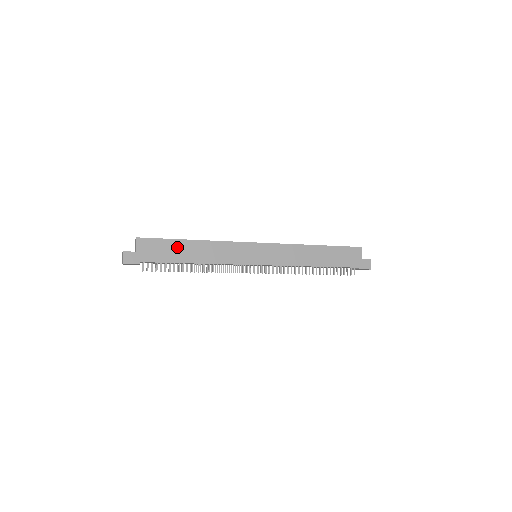
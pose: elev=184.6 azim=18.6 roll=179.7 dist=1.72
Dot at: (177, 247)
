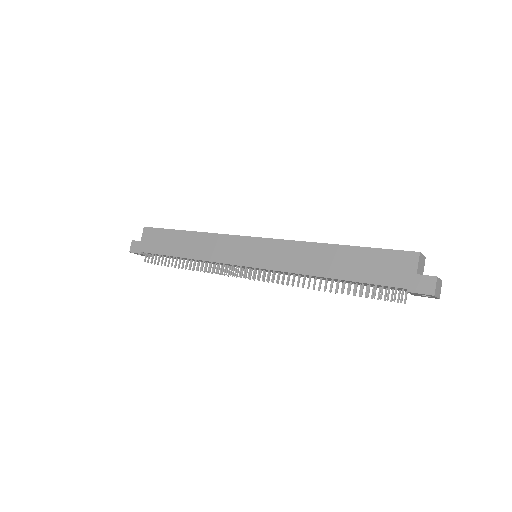
Dot at: (172, 238)
